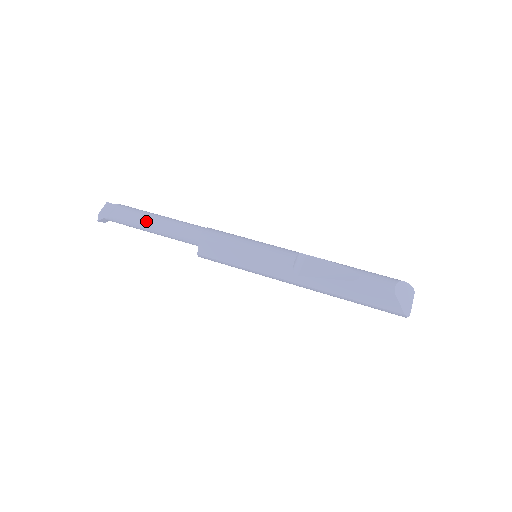
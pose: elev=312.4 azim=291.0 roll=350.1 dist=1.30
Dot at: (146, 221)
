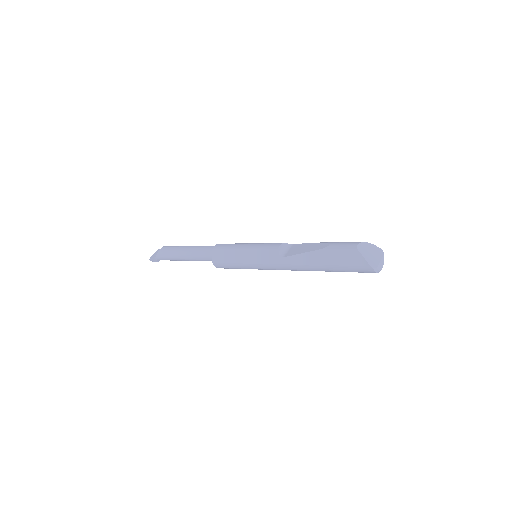
Dot at: (180, 250)
